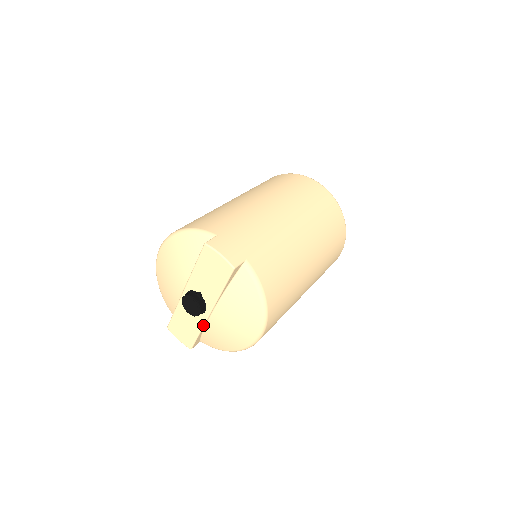
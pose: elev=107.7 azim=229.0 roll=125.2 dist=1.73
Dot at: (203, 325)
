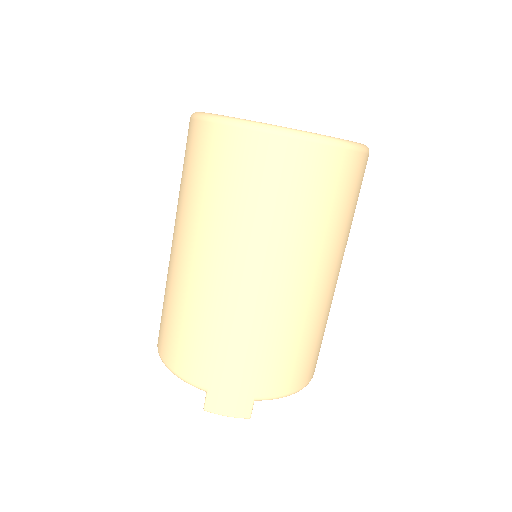
Dot at: occluded
